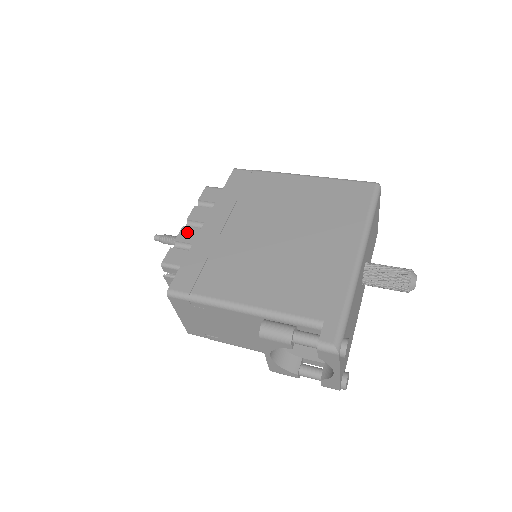
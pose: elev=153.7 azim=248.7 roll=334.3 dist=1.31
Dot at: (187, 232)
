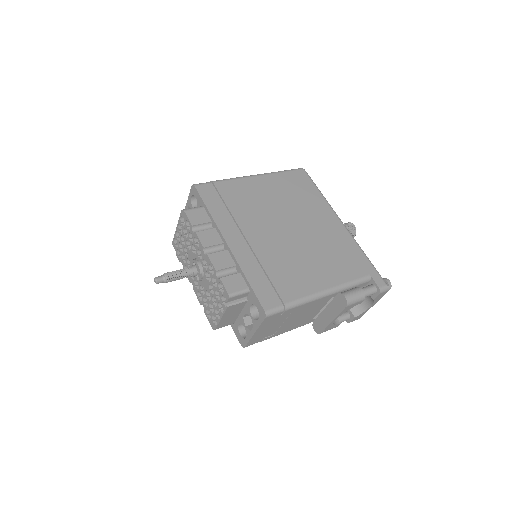
Dot at: (218, 258)
